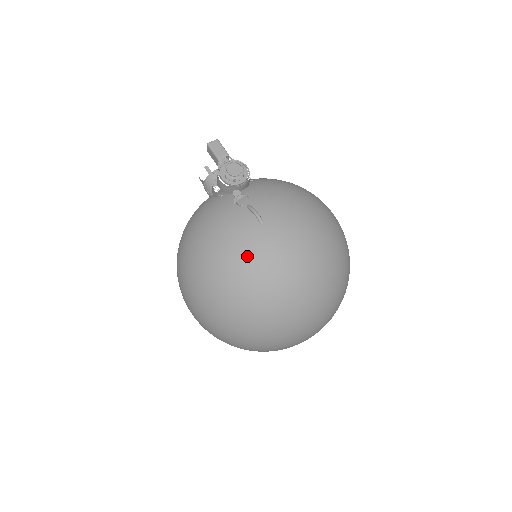
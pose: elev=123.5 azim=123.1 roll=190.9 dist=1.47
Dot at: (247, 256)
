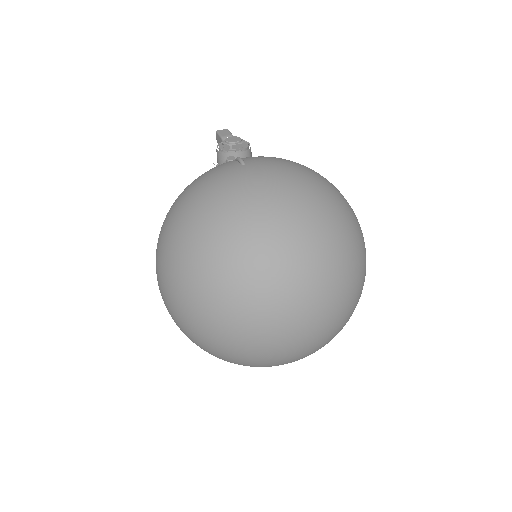
Dot at: (217, 189)
